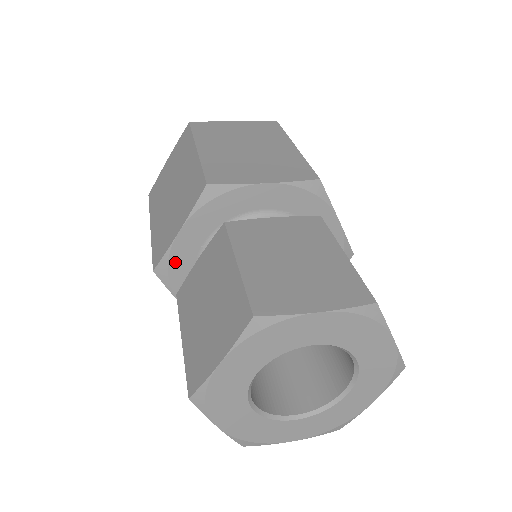
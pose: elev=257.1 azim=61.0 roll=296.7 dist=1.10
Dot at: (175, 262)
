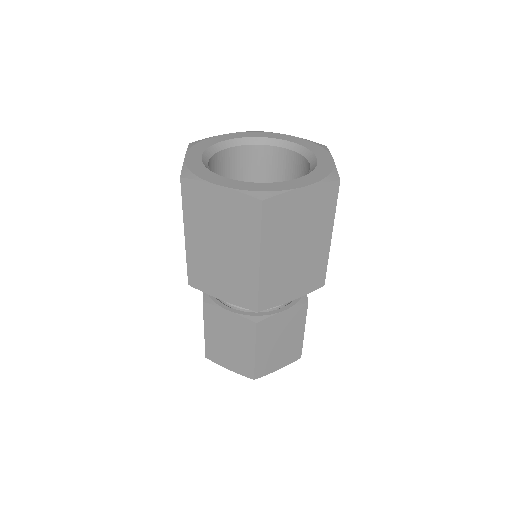
Dot at: occluded
